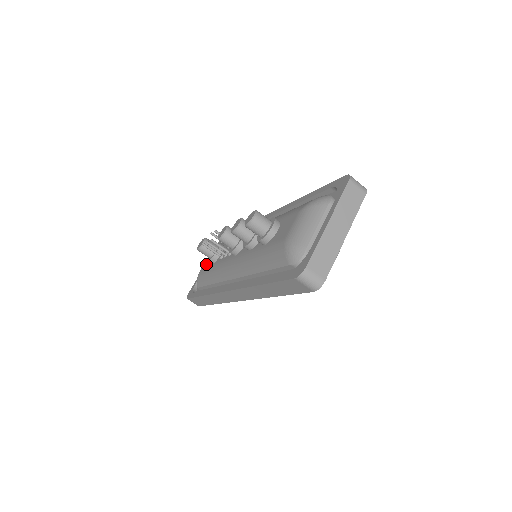
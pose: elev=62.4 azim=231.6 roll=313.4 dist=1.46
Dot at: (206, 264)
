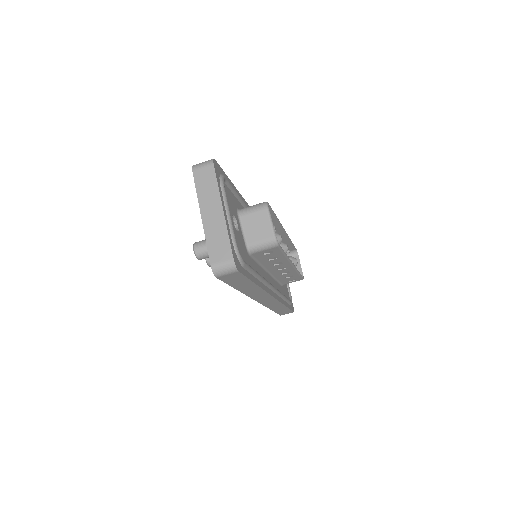
Dot at: occluded
